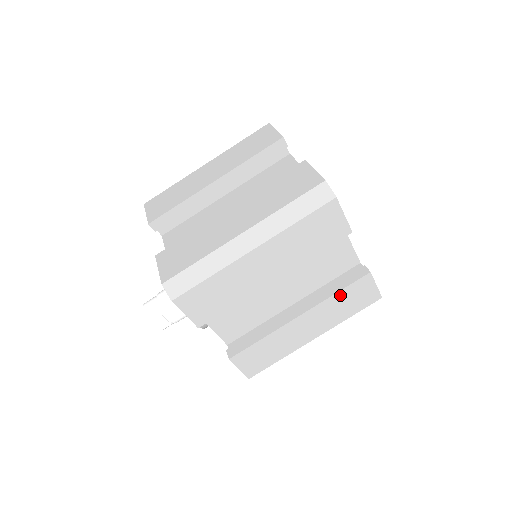
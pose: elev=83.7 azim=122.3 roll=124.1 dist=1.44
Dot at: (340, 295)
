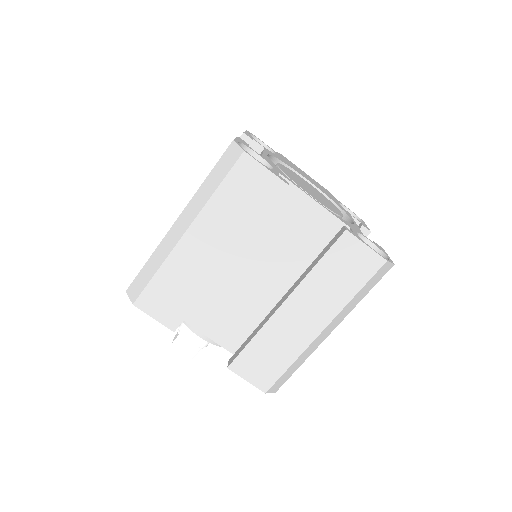
Dot at: occluded
